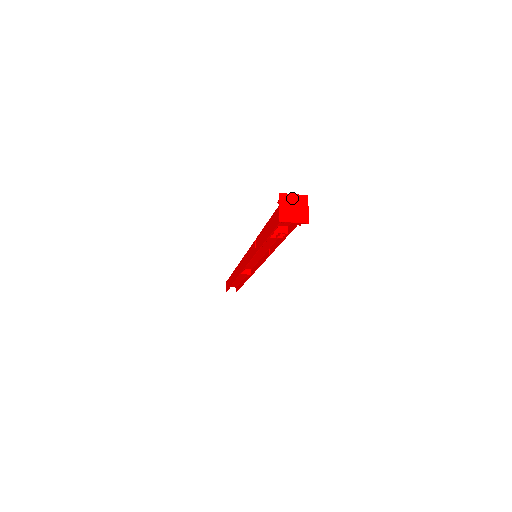
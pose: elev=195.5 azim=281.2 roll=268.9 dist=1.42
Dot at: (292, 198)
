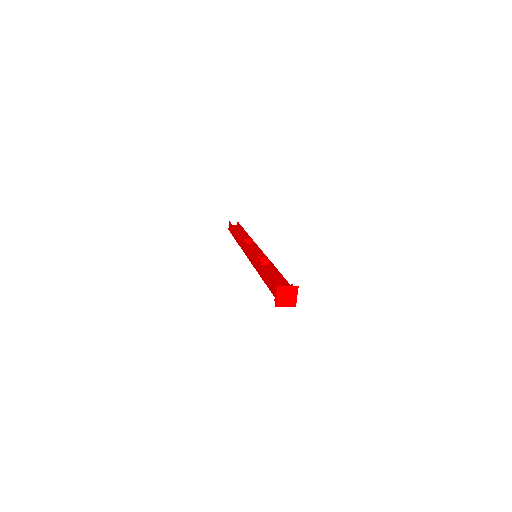
Dot at: (286, 289)
